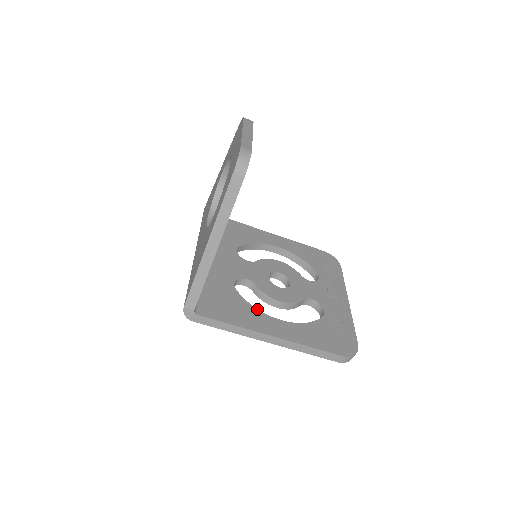
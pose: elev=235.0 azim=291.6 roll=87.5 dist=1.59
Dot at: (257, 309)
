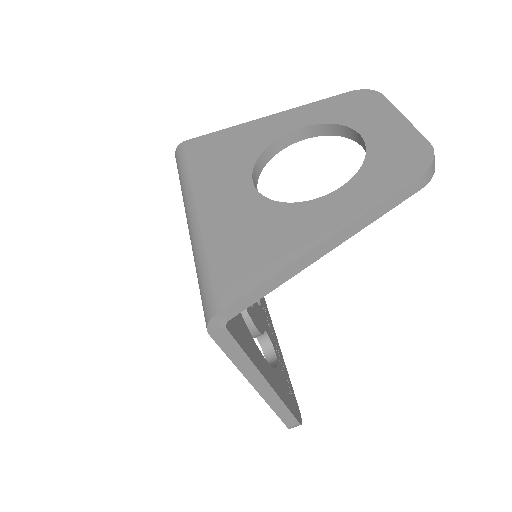
Dot at: (251, 335)
